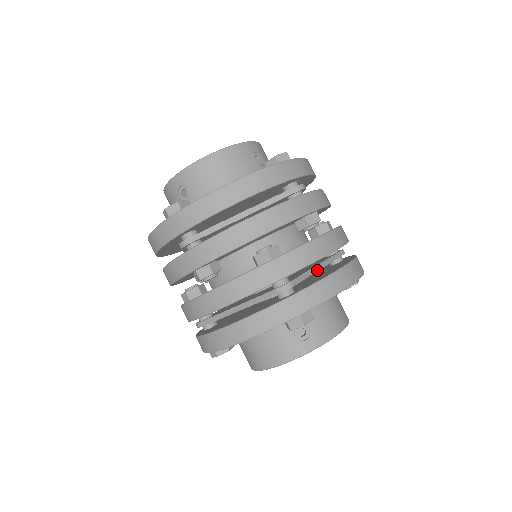
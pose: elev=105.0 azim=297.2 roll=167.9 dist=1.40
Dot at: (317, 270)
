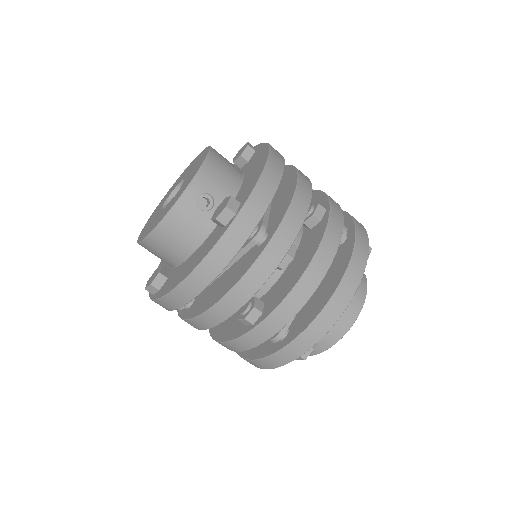
Dot at: occluded
